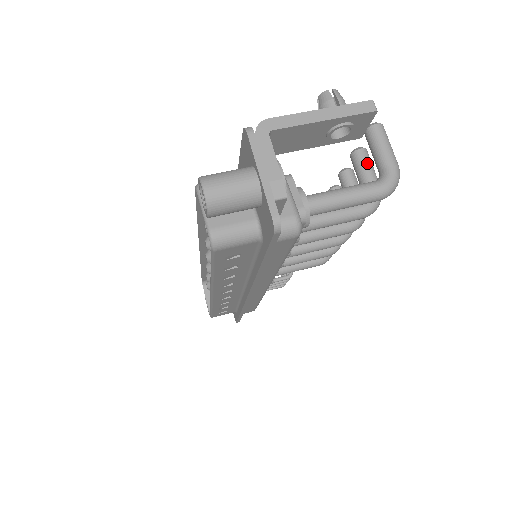
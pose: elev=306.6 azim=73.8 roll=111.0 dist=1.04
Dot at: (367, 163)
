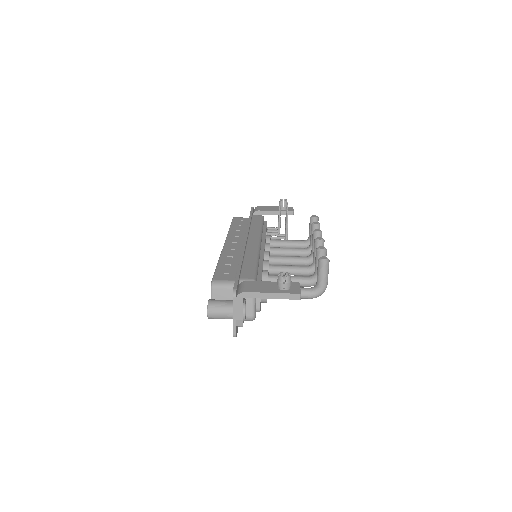
Dot at: occluded
